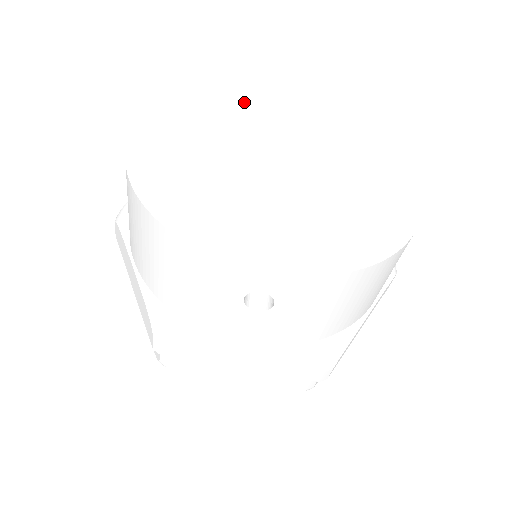
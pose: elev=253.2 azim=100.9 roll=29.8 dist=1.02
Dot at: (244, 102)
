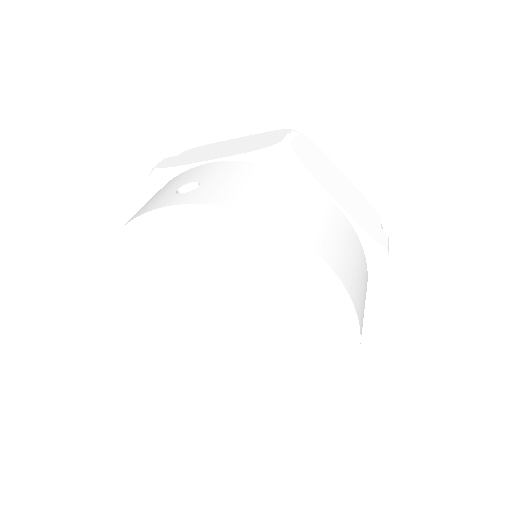
Dot at: (146, 248)
